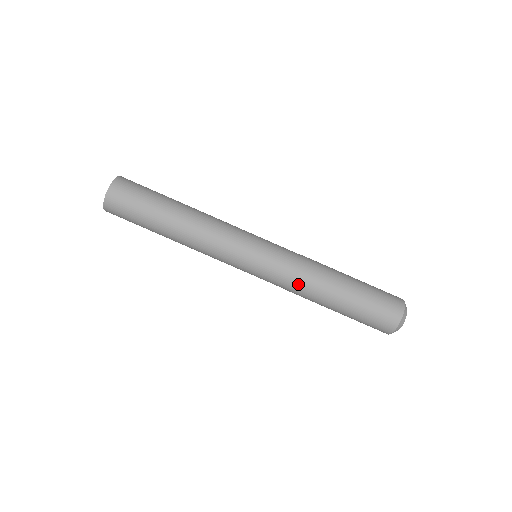
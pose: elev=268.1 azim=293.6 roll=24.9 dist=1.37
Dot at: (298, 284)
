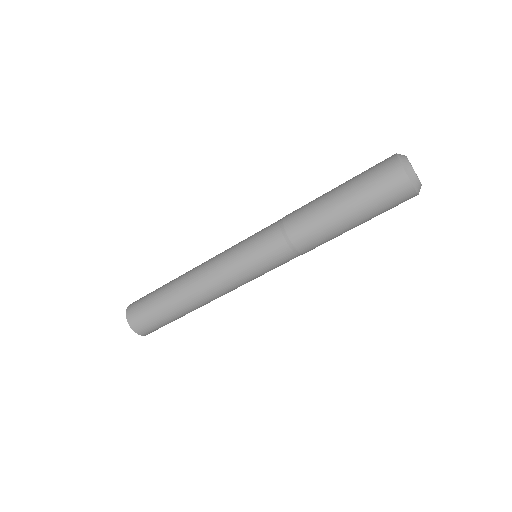
Dot at: (301, 248)
